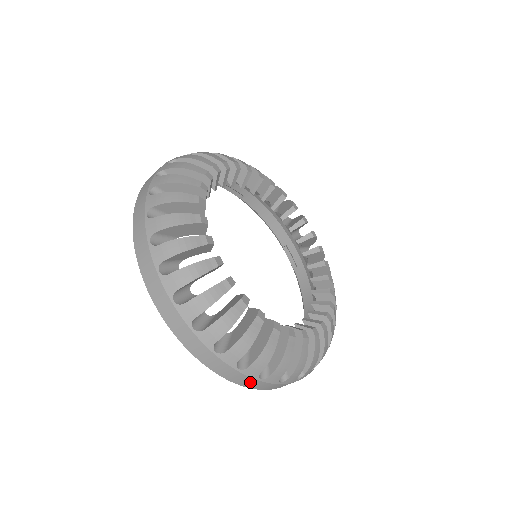
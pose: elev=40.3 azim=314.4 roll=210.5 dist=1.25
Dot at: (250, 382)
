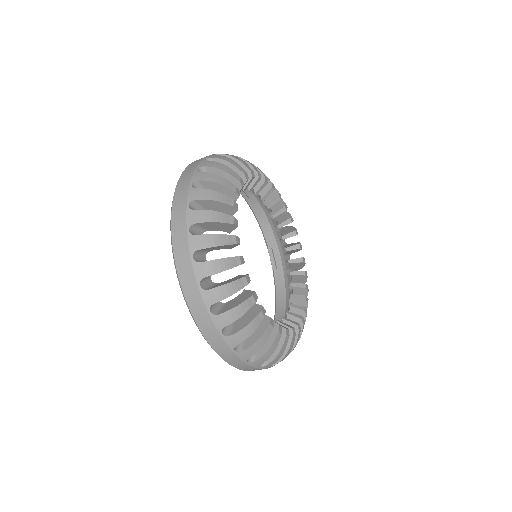
Dot at: (238, 363)
